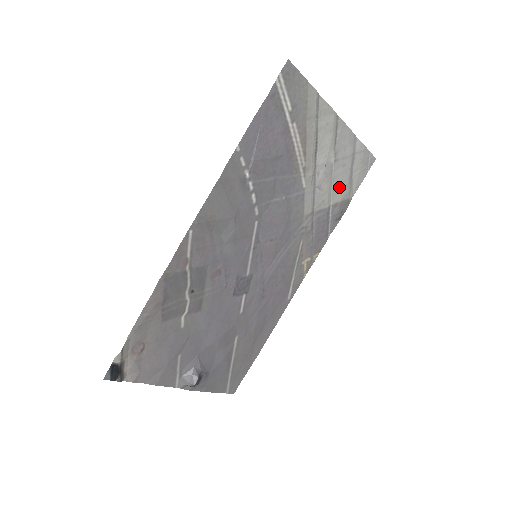
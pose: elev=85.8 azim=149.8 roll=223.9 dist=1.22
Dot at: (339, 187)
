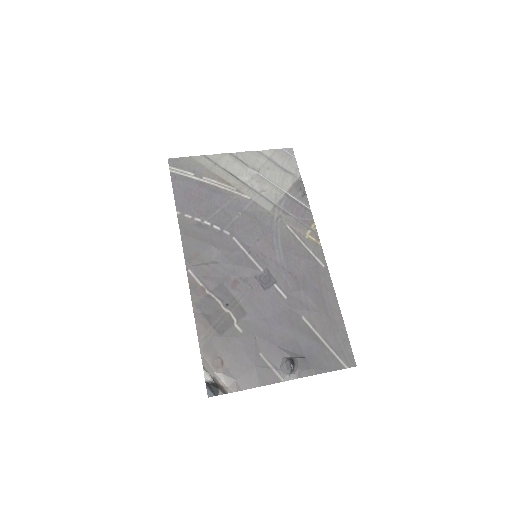
Dot at: (280, 180)
